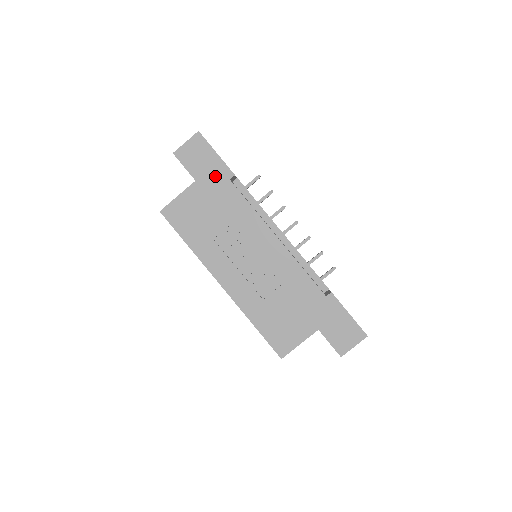
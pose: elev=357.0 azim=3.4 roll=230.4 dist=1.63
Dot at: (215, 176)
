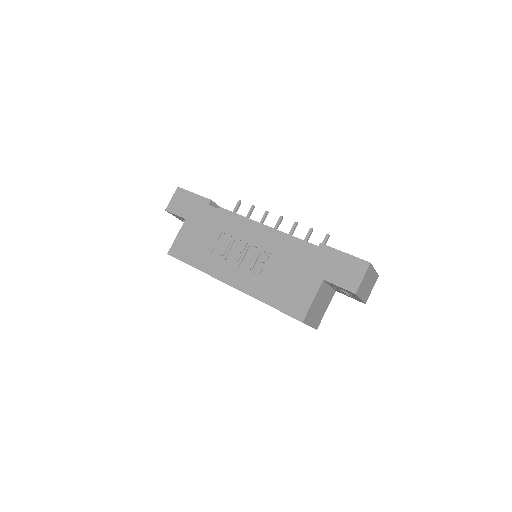
Dot at: (198, 208)
